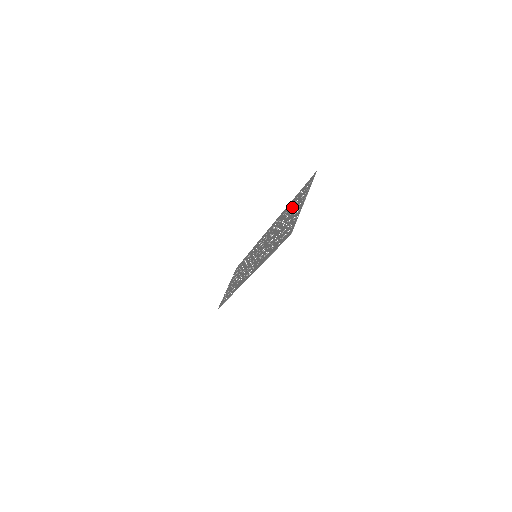
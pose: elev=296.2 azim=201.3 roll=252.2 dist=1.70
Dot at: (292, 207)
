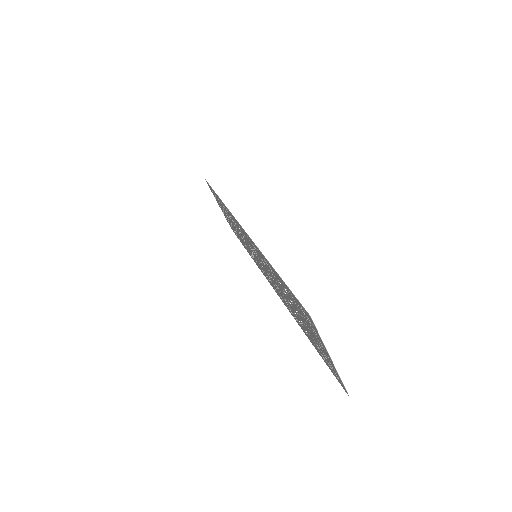
Dot at: (292, 301)
